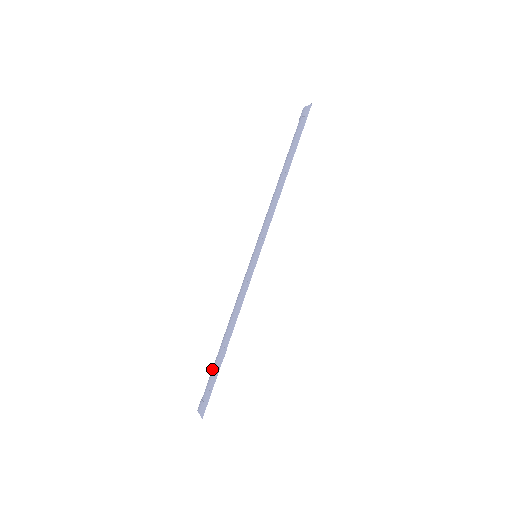
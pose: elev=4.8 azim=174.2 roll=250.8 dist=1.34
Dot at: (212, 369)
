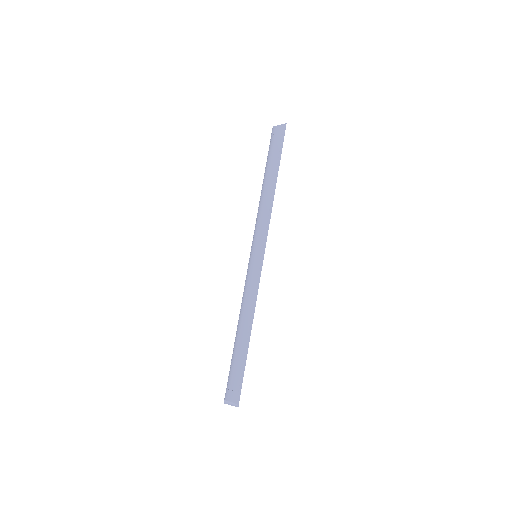
Dot at: (236, 361)
